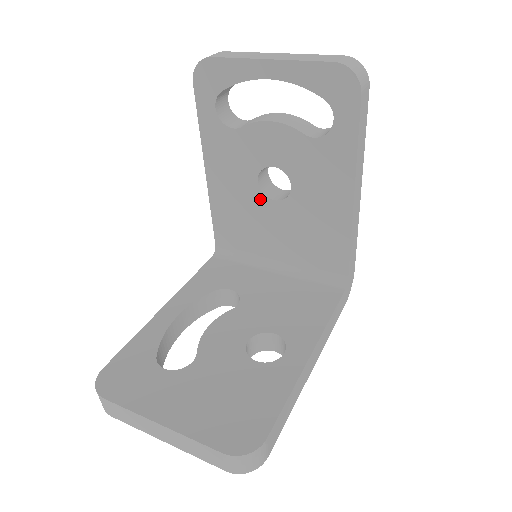
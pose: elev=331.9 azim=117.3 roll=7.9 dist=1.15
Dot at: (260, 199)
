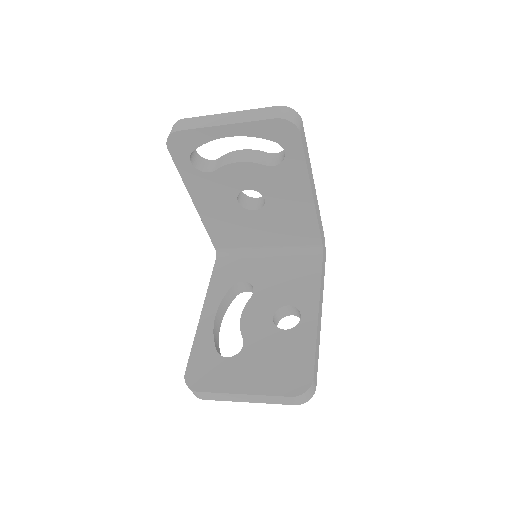
Dot at: (243, 212)
